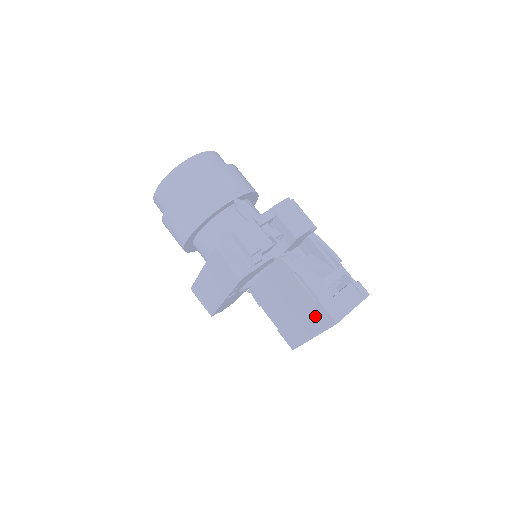
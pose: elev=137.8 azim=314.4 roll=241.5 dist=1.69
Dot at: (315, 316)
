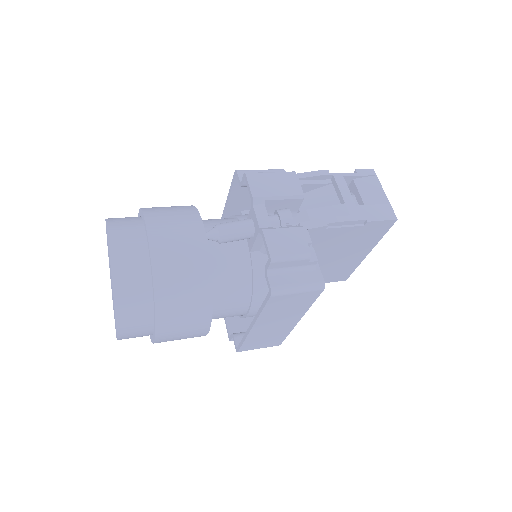
Dot at: (367, 236)
